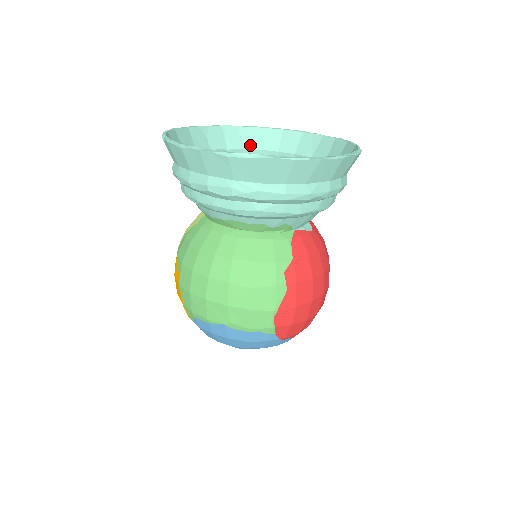
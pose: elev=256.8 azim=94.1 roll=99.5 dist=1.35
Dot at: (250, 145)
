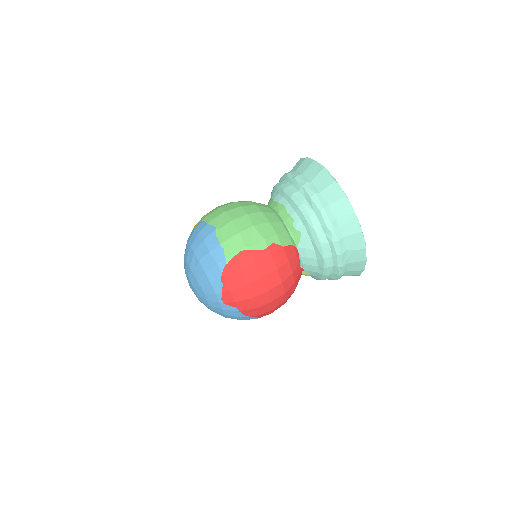
Dot at: occluded
